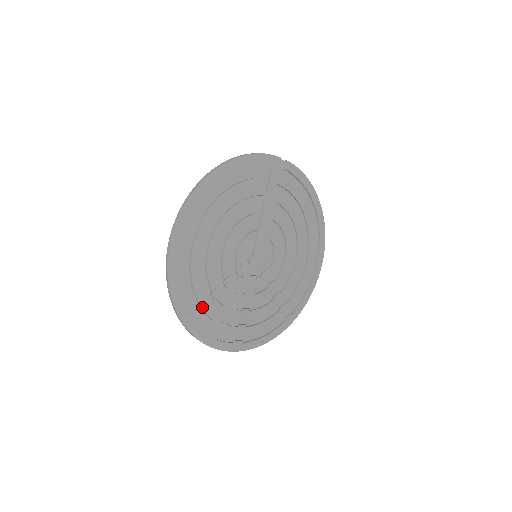
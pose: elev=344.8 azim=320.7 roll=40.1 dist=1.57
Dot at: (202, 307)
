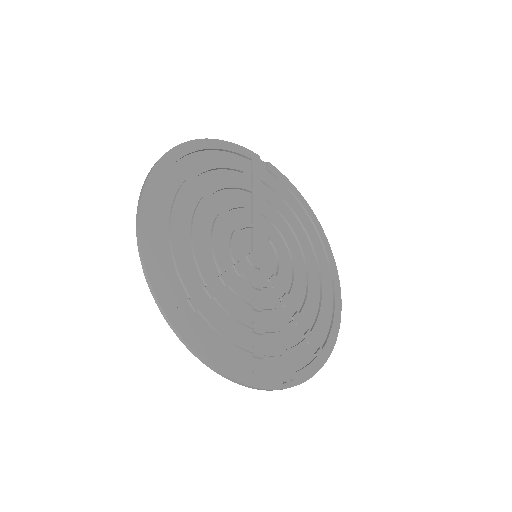
Dot at: (195, 303)
